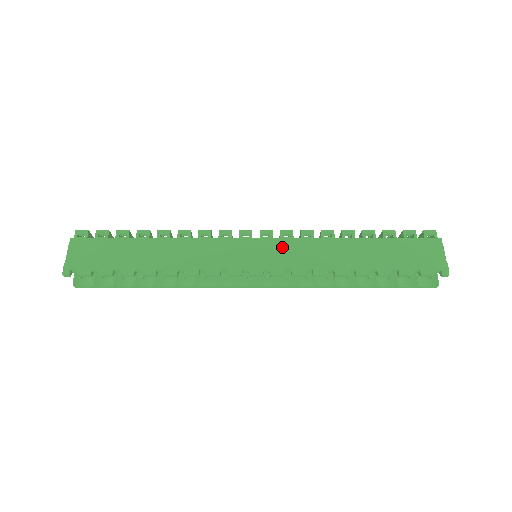
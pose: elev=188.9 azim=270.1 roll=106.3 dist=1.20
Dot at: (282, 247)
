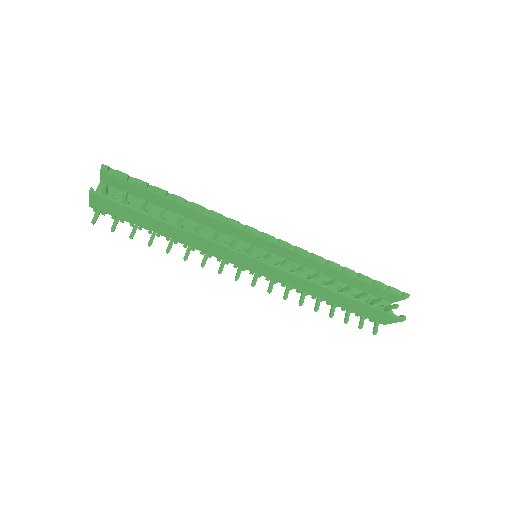
Dot at: occluded
